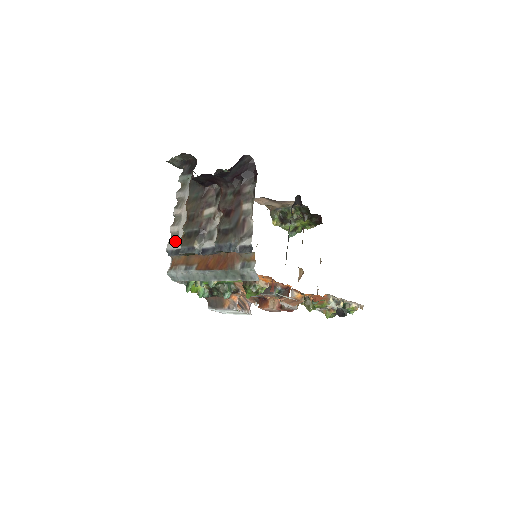
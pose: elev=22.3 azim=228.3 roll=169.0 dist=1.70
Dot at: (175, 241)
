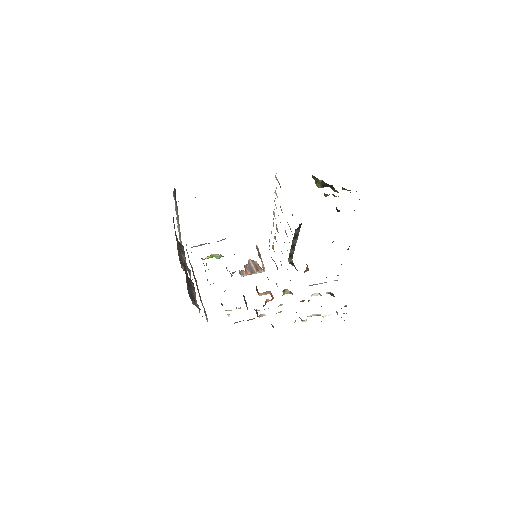
Dot at: (180, 240)
